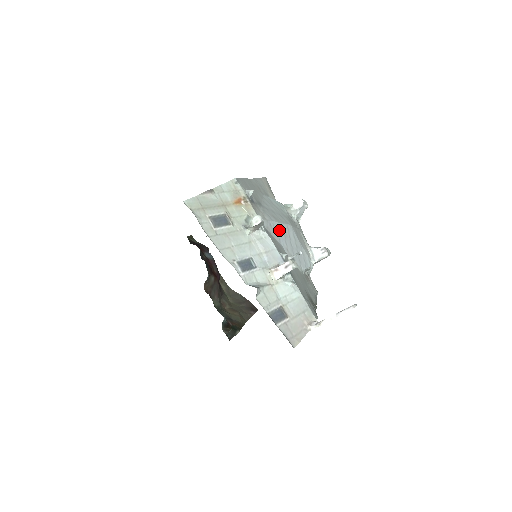
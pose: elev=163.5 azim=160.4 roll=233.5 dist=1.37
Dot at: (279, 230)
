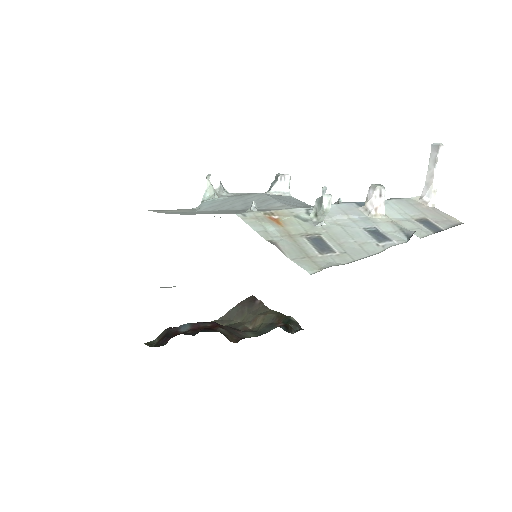
Dot at: (283, 202)
